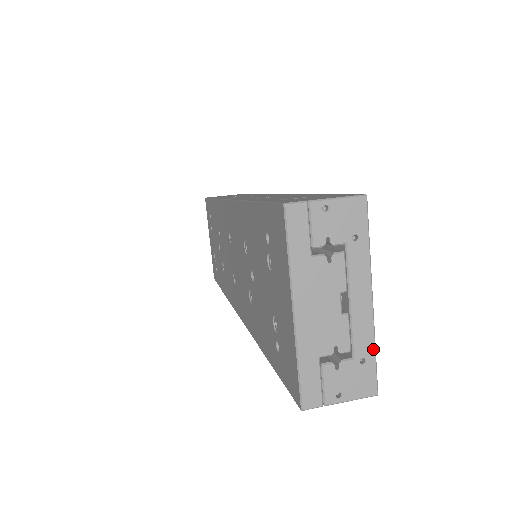
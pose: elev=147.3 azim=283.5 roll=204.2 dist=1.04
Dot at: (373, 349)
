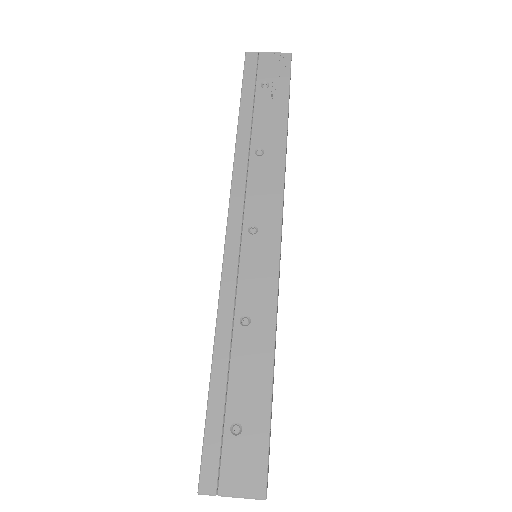
Dot at: occluded
